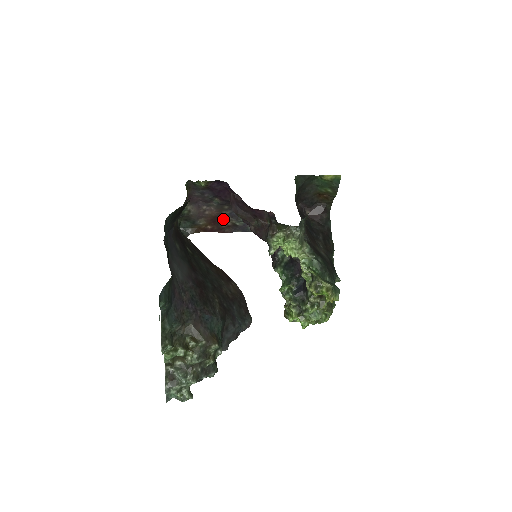
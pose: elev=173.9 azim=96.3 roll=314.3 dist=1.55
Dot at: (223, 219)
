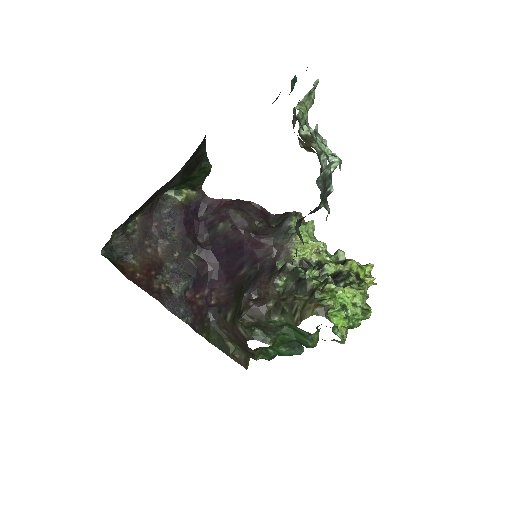
Dot at: (160, 274)
